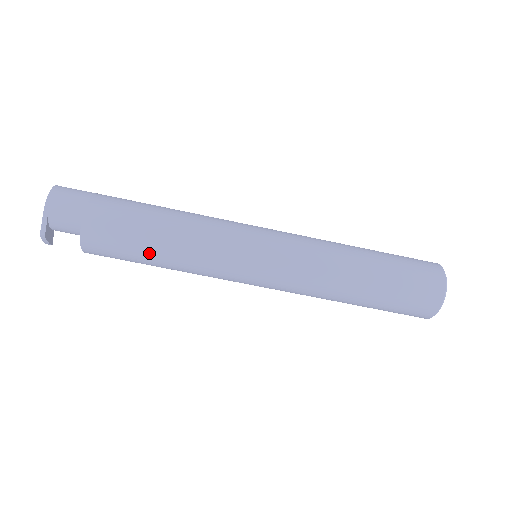
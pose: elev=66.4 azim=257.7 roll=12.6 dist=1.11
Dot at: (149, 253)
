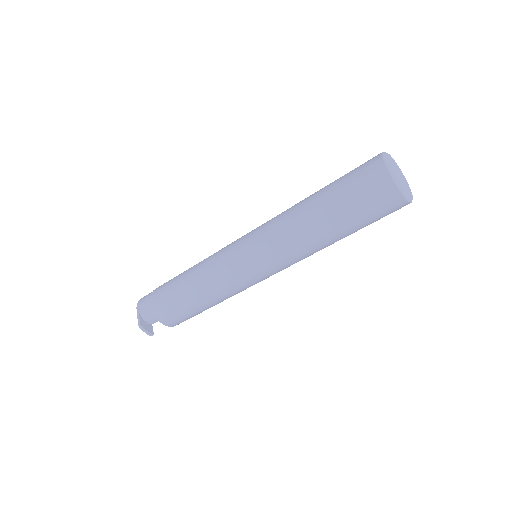
Dot at: (185, 295)
